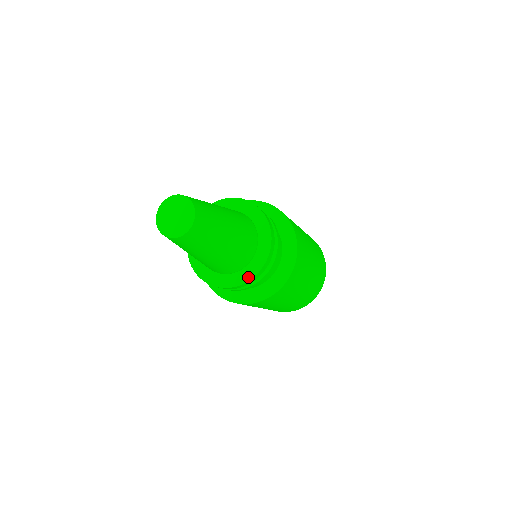
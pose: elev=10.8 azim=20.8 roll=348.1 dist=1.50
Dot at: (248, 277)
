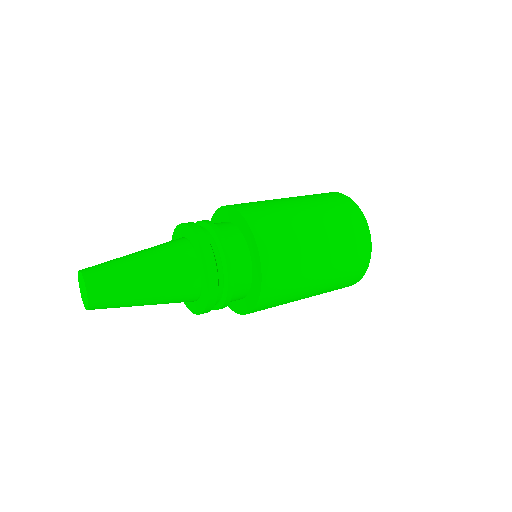
Dot at: (206, 299)
